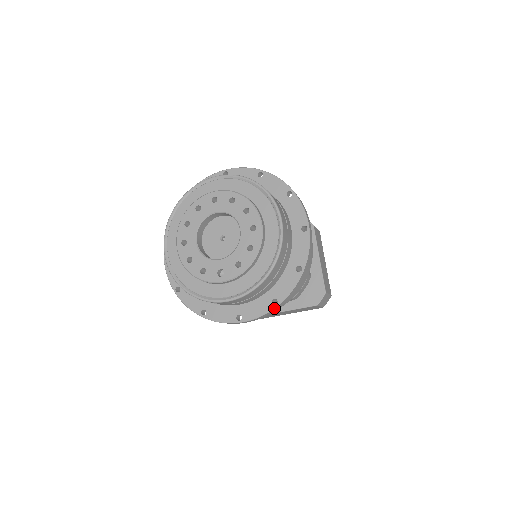
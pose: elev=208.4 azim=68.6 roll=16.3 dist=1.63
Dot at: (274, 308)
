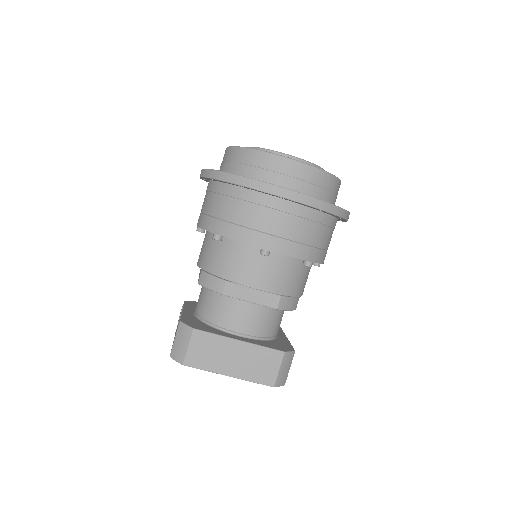
Dot at: occluded
